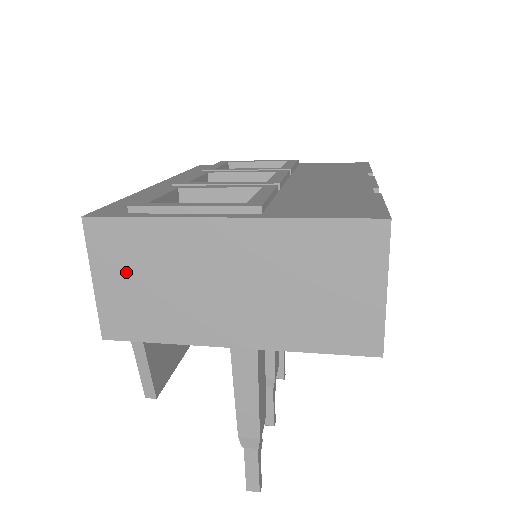
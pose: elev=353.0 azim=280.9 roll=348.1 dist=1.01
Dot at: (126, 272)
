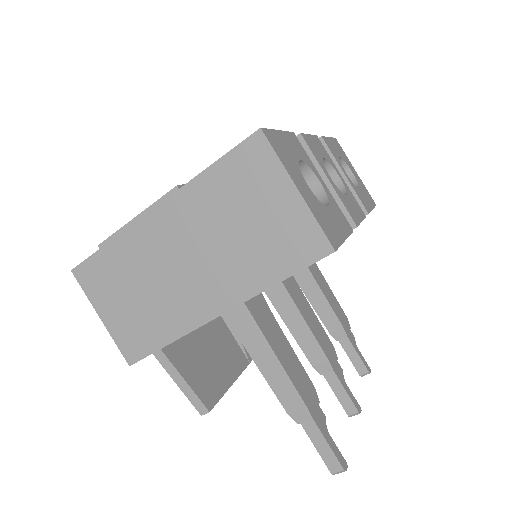
Dot at: (116, 297)
